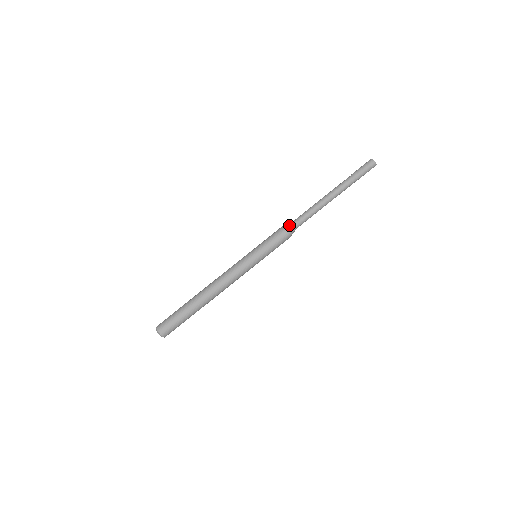
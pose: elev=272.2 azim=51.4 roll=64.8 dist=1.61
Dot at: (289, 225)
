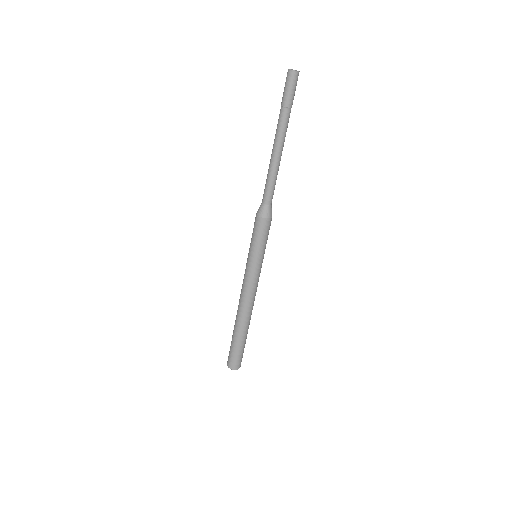
Dot at: (260, 208)
